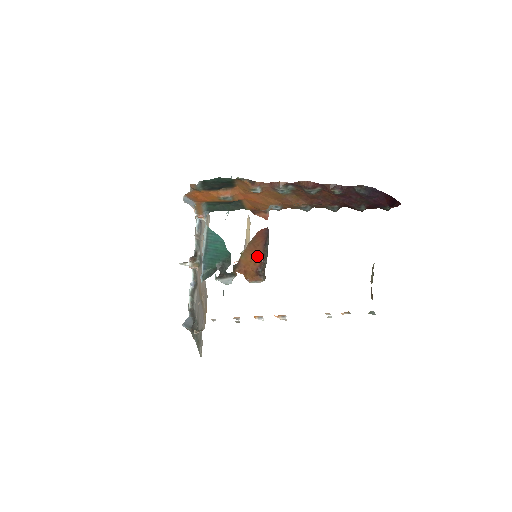
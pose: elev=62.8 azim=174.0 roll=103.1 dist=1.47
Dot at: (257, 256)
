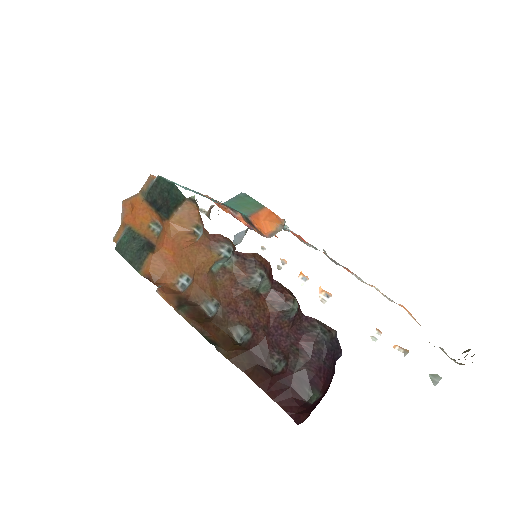
Dot at: occluded
